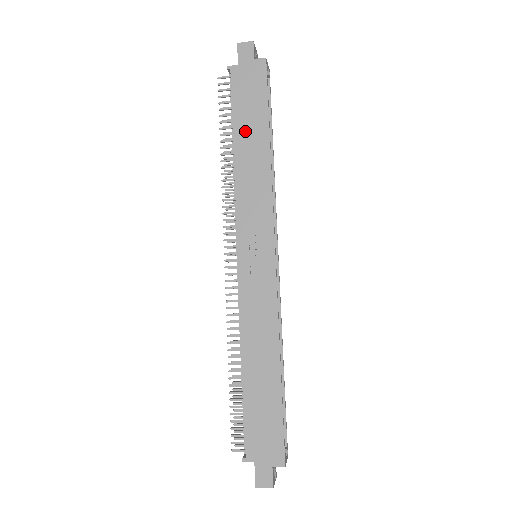
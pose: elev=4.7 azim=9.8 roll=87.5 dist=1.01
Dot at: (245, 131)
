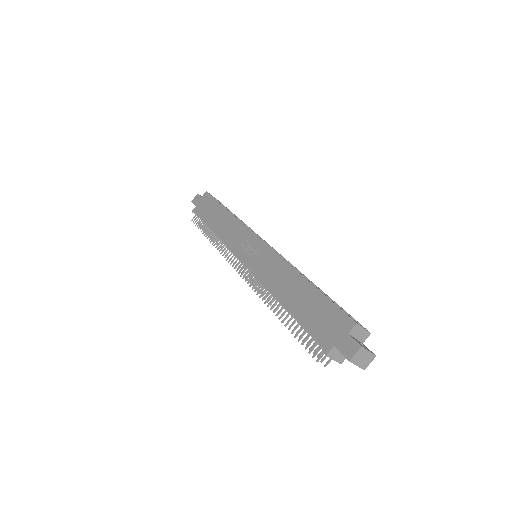
Dot at: (213, 219)
